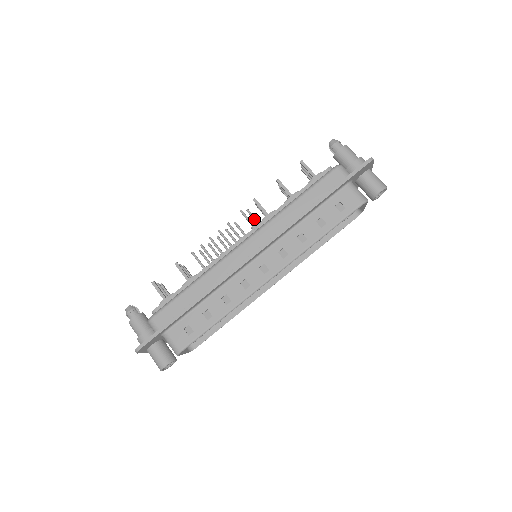
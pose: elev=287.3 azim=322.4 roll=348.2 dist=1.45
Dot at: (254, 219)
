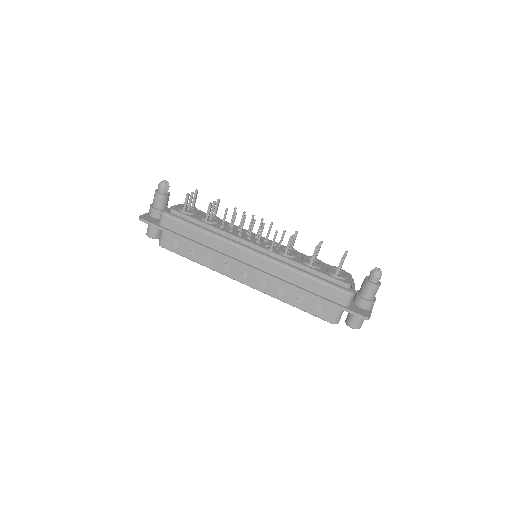
Dot at: (281, 240)
